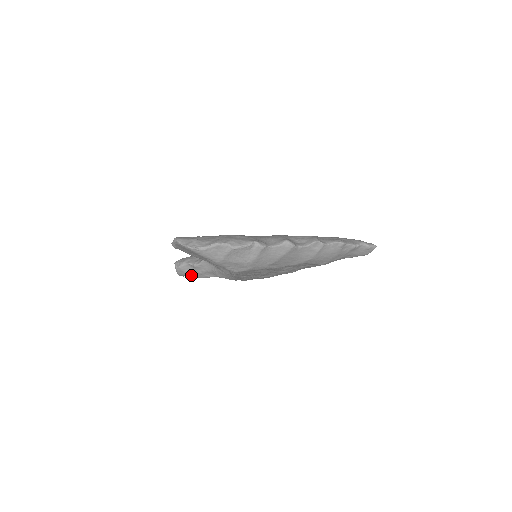
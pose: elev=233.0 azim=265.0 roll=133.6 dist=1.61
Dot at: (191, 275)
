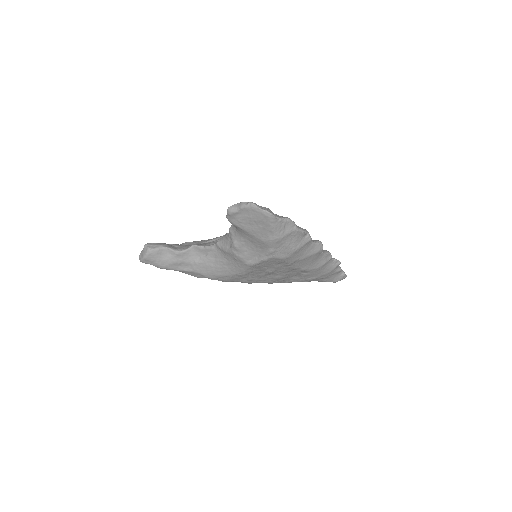
Dot at: (161, 263)
